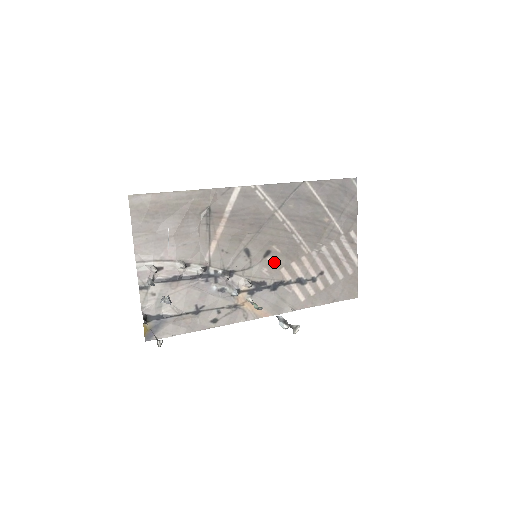
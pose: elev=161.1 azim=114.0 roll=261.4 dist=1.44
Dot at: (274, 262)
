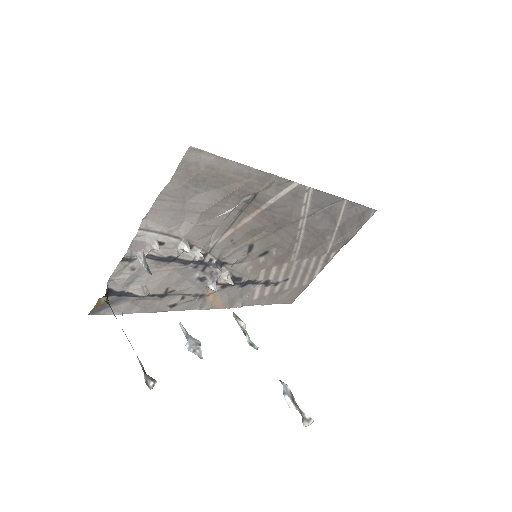
Dot at: (263, 262)
